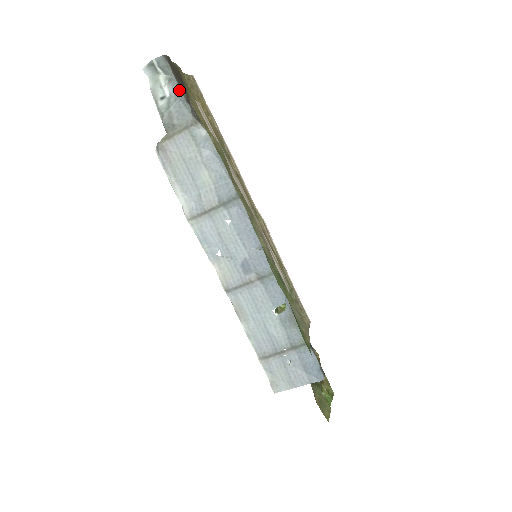
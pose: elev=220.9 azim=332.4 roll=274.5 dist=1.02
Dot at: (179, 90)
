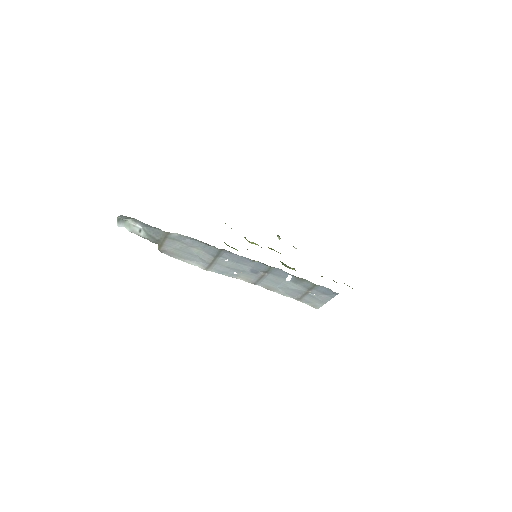
Dot at: (145, 224)
